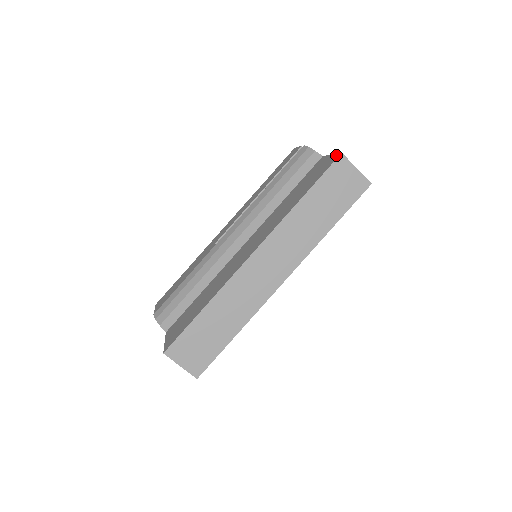
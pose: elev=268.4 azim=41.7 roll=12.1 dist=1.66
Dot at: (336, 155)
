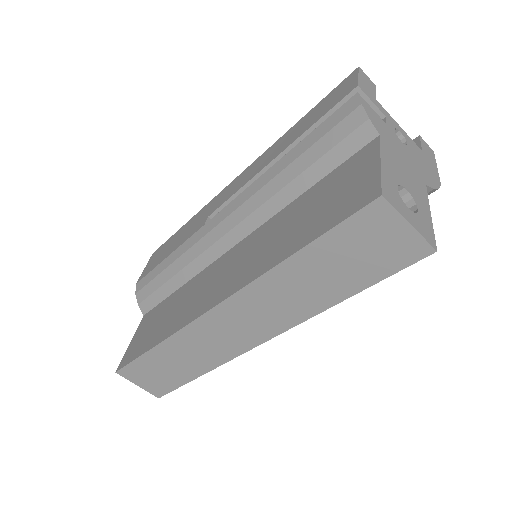
Dot at: (376, 185)
